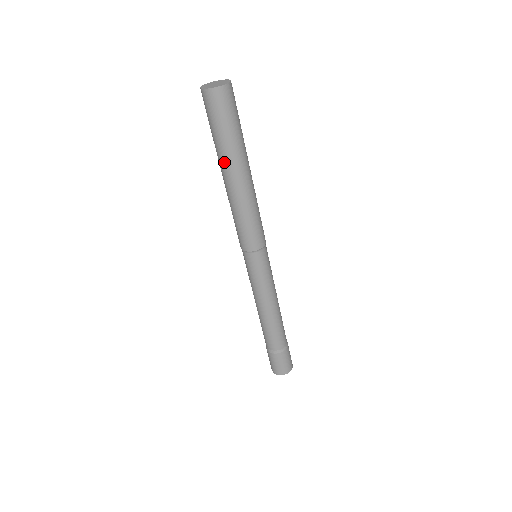
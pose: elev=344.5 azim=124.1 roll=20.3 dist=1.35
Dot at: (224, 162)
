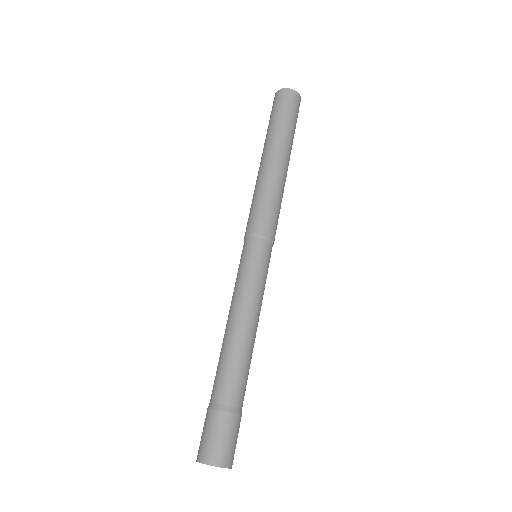
Dot at: (283, 144)
